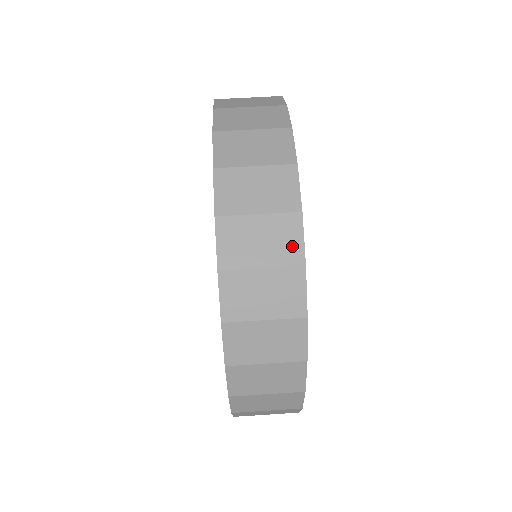
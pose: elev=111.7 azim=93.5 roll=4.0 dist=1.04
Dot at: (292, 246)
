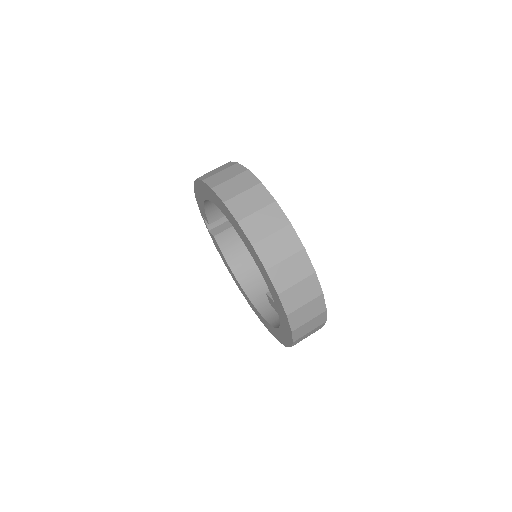
Dot at: (322, 320)
